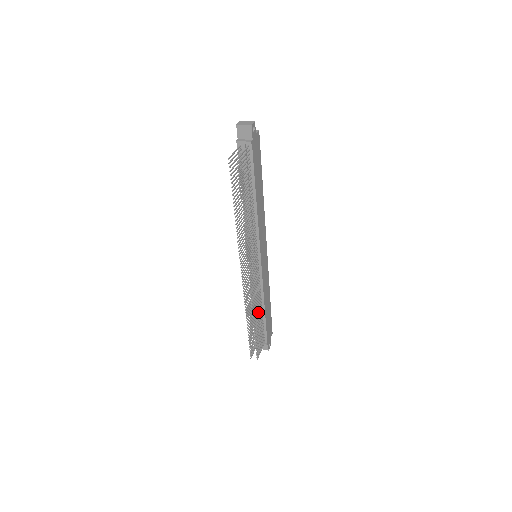
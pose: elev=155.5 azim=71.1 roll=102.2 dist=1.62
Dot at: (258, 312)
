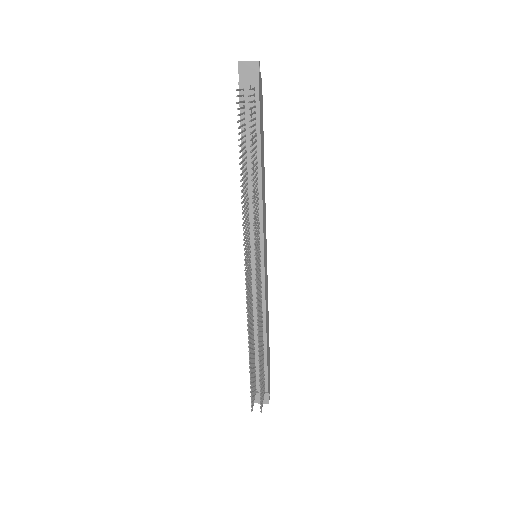
Dot at: occluded
